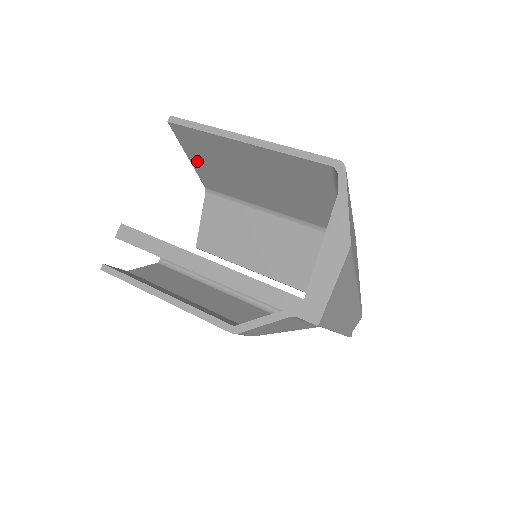
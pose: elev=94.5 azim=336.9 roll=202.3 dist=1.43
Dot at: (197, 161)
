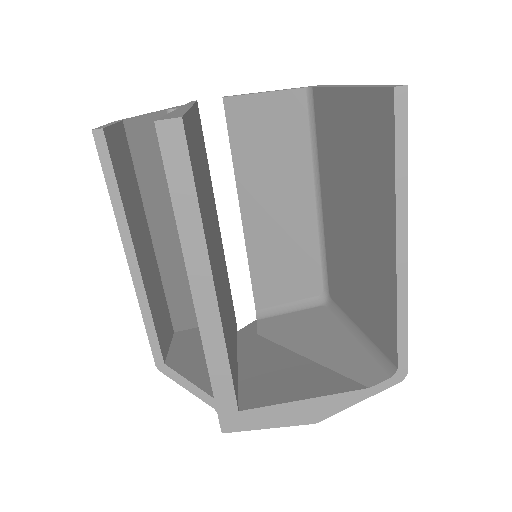
Dot at: (347, 106)
